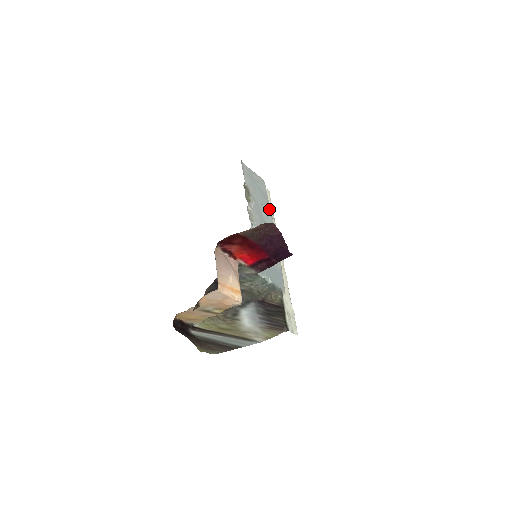
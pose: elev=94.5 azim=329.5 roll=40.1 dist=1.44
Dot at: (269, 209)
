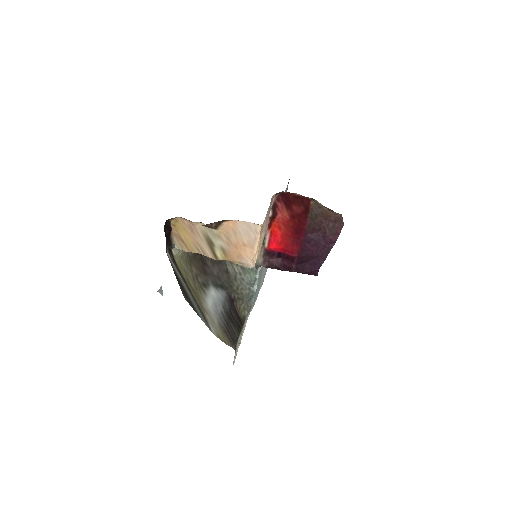
Dot at: occluded
